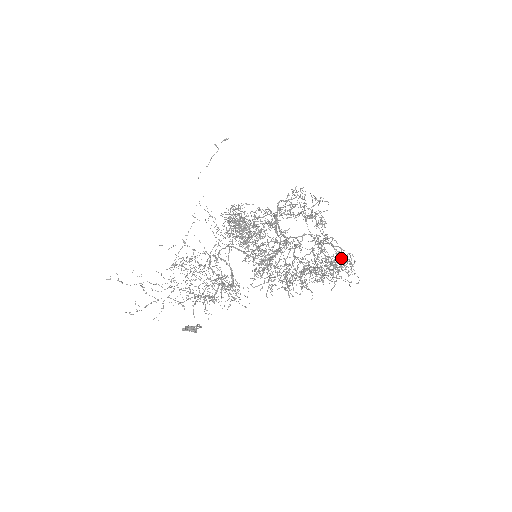
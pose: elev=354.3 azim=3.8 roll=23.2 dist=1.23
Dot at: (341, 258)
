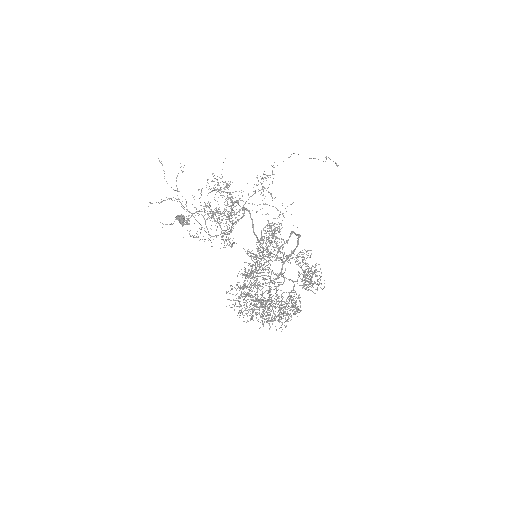
Dot at: occluded
